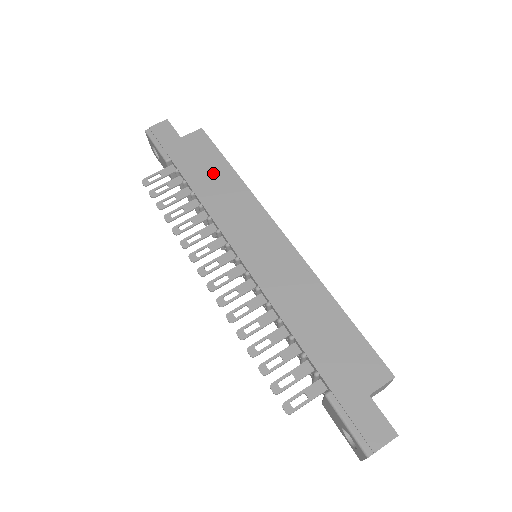
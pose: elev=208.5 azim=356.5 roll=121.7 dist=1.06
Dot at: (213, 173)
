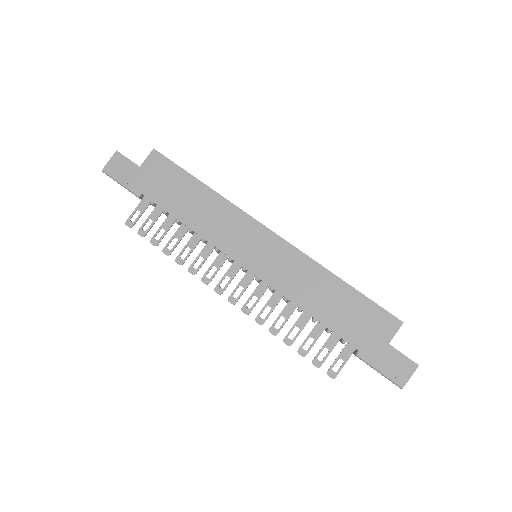
Dot at: (187, 194)
